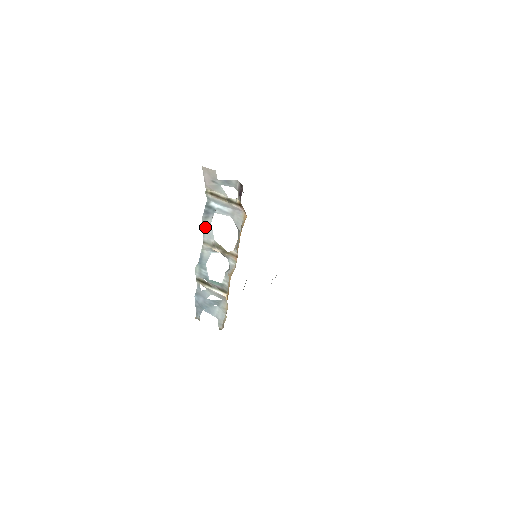
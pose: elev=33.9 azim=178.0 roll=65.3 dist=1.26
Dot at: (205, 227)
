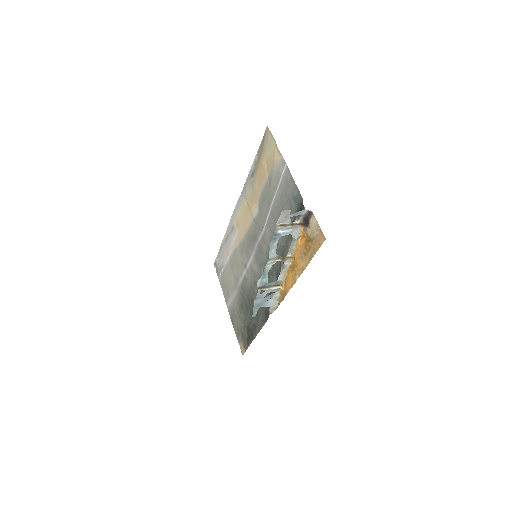
Dot at: (272, 249)
